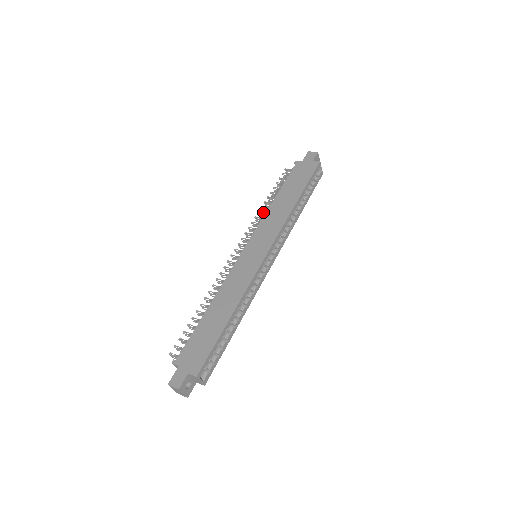
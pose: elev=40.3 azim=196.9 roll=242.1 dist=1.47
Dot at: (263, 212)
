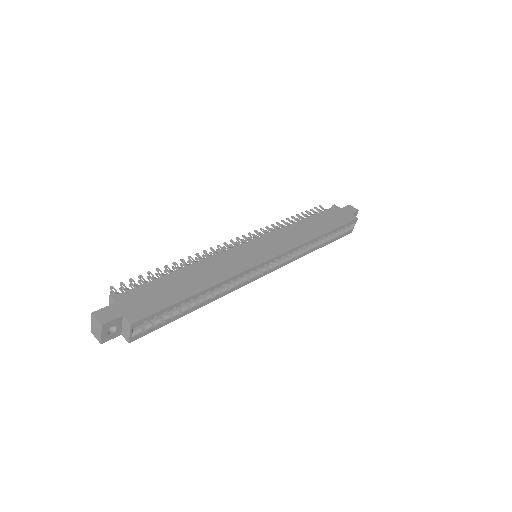
Dot at: occluded
